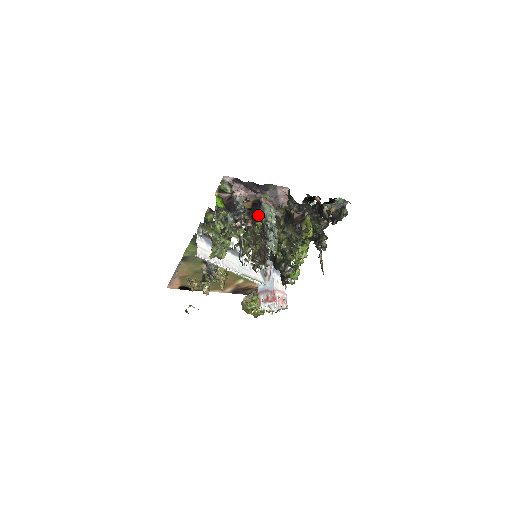
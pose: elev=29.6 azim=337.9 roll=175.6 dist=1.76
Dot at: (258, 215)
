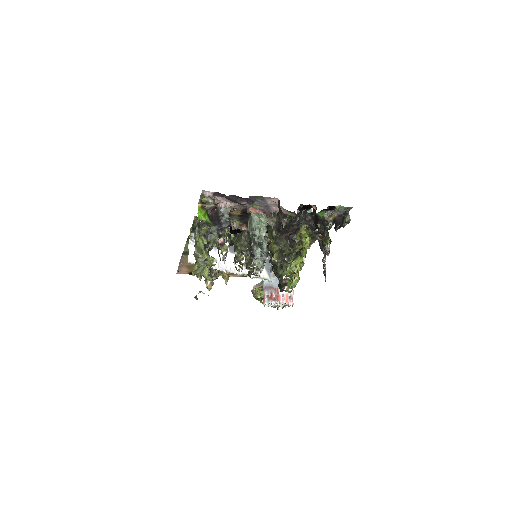
Dot at: occluded
